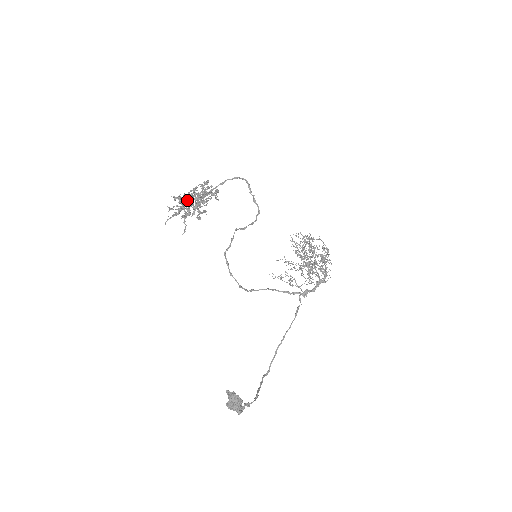
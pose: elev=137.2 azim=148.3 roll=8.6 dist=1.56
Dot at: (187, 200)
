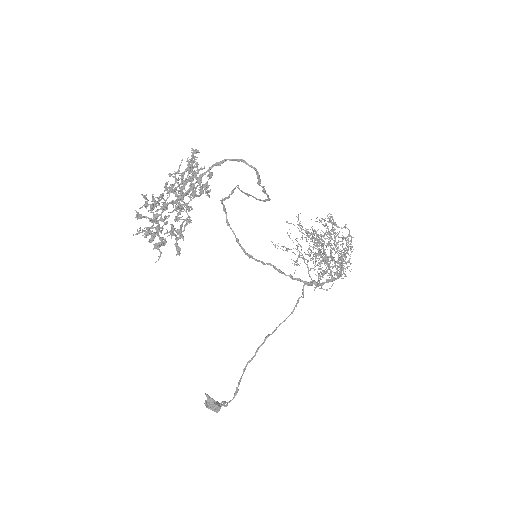
Dot at: occluded
